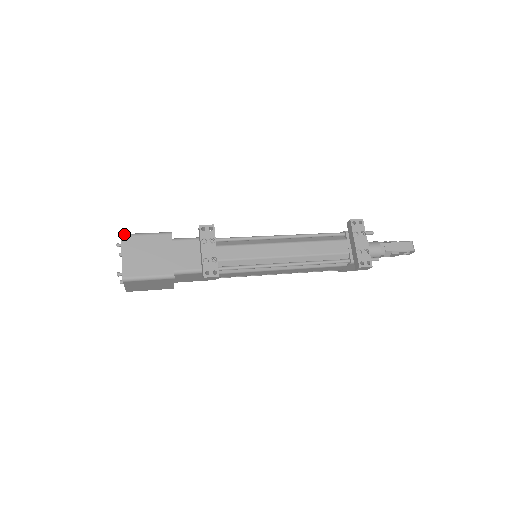
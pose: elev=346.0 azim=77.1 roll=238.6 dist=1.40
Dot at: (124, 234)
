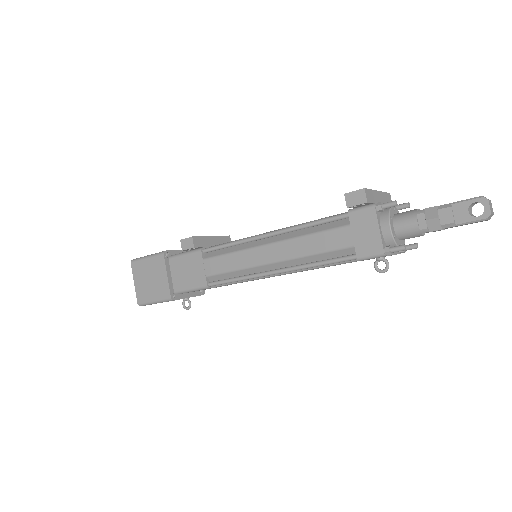
Dot at: occluded
